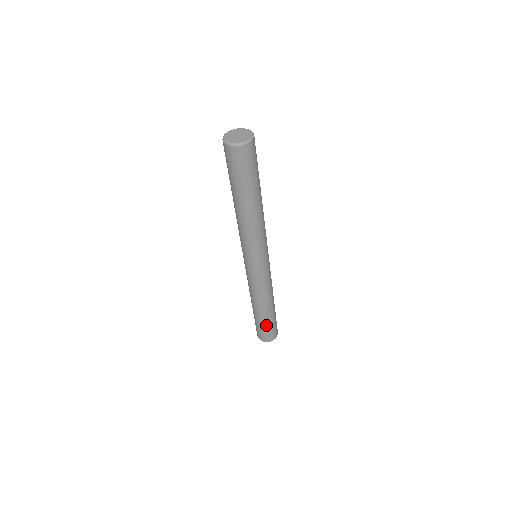
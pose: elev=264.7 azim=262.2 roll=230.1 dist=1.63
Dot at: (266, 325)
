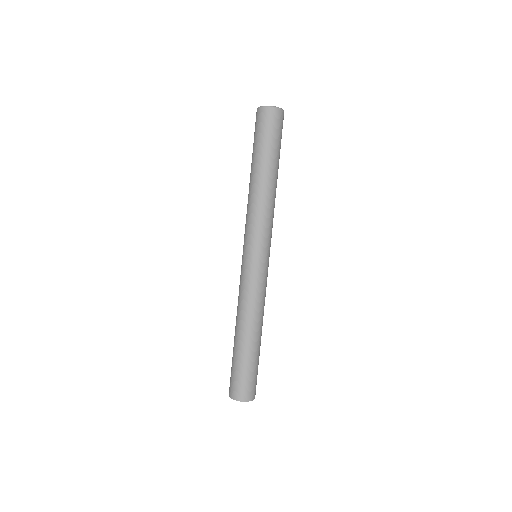
Dot at: (245, 366)
